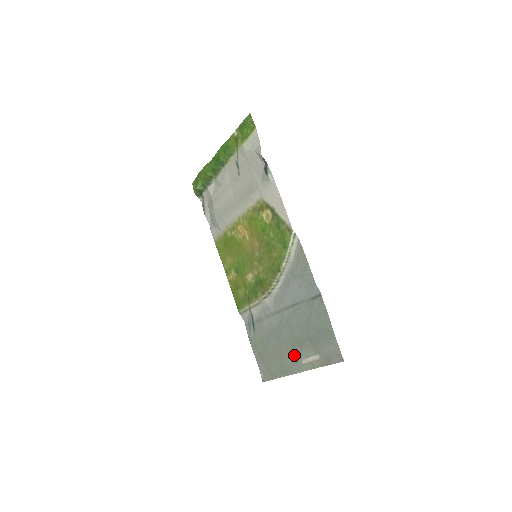
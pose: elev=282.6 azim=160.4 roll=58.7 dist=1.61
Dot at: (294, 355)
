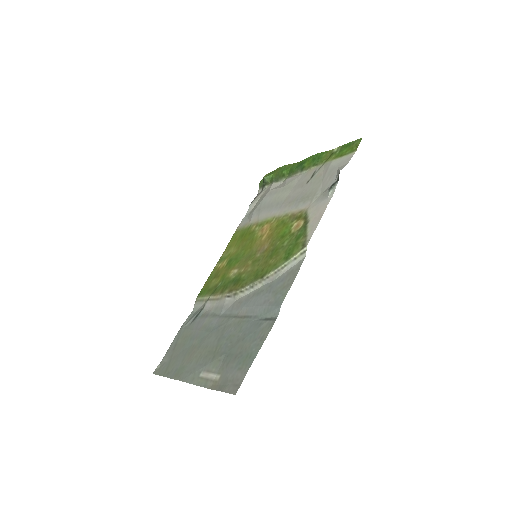
Dot at: (200, 363)
